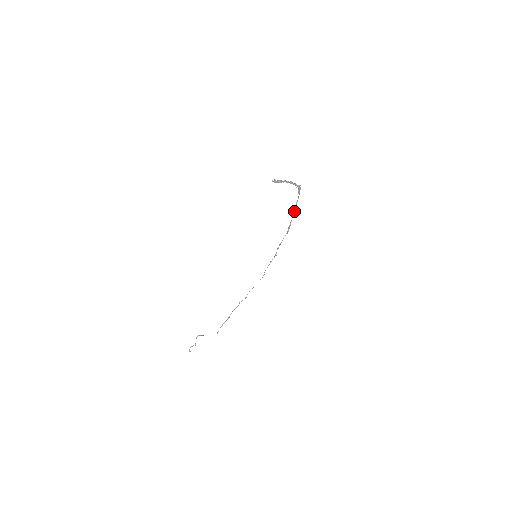
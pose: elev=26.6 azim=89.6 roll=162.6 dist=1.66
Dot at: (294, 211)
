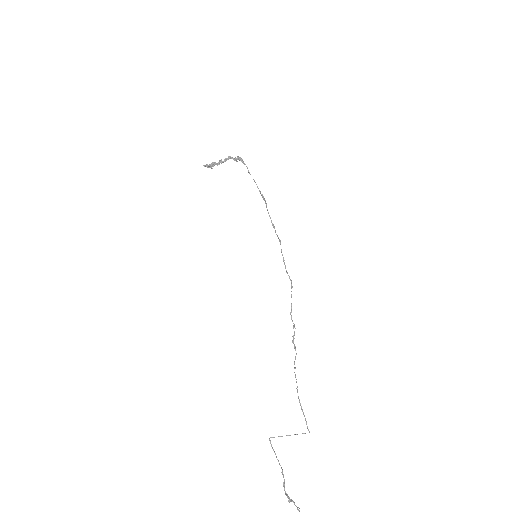
Dot at: occluded
